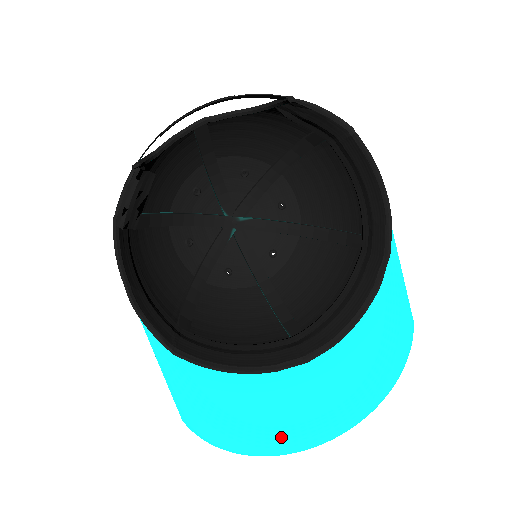
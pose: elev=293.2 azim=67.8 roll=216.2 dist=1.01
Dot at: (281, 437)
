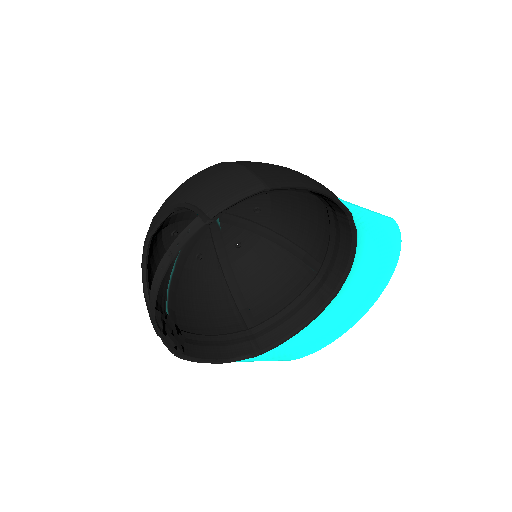
Dot at: (347, 323)
